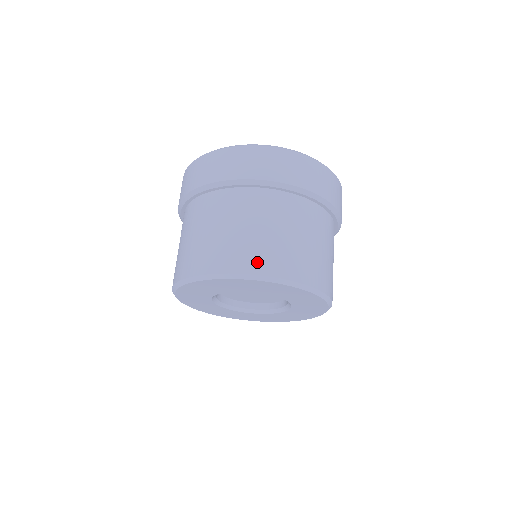
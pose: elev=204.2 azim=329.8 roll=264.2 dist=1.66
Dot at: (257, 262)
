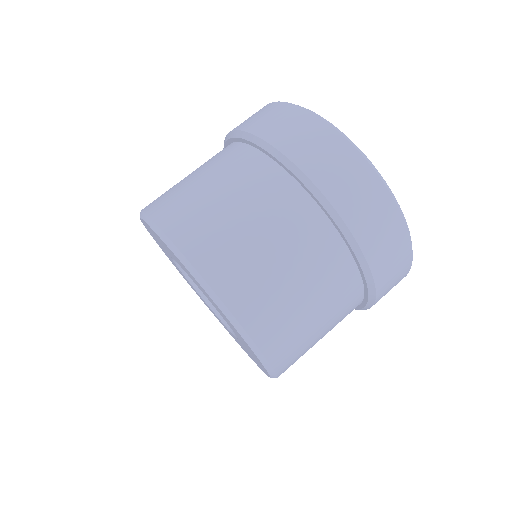
Dot at: (234, 285)
